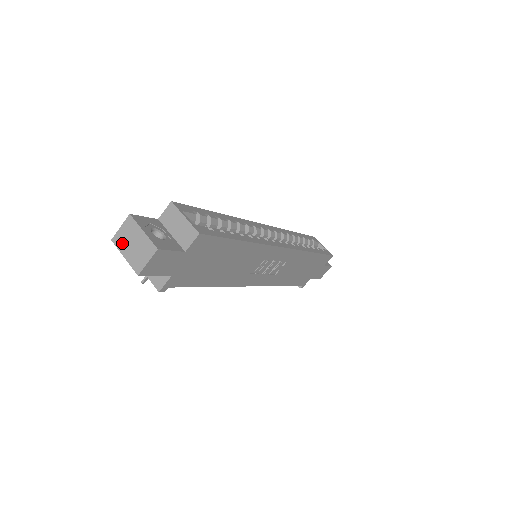
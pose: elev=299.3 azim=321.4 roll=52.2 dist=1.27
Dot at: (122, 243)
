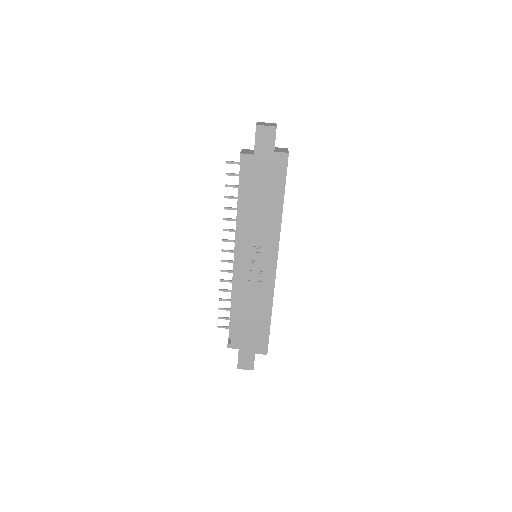
Dot at: (261, 123)
